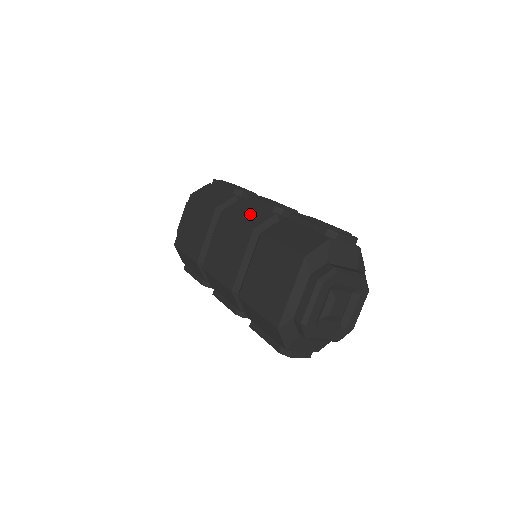
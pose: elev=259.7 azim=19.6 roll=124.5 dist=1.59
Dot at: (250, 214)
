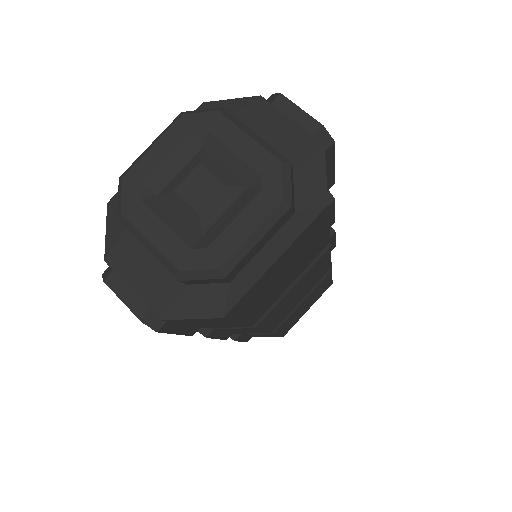
Dot at: occluded
